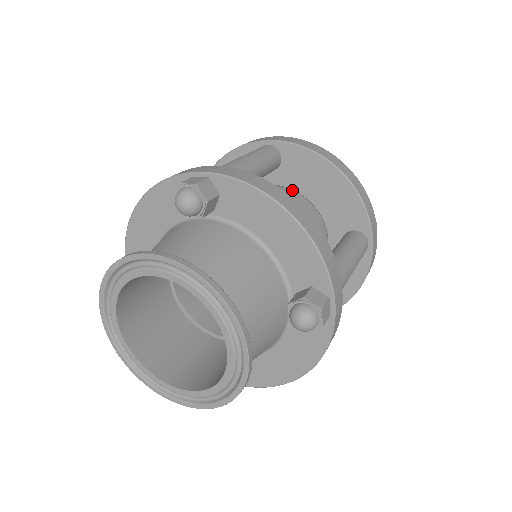
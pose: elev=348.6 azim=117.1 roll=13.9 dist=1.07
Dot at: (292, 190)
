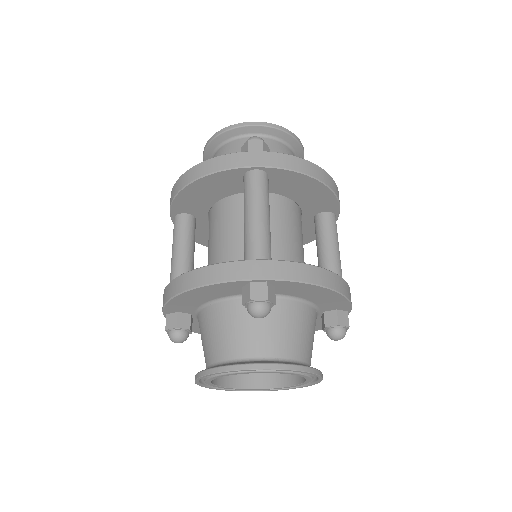
Dot at: (274, 193)
